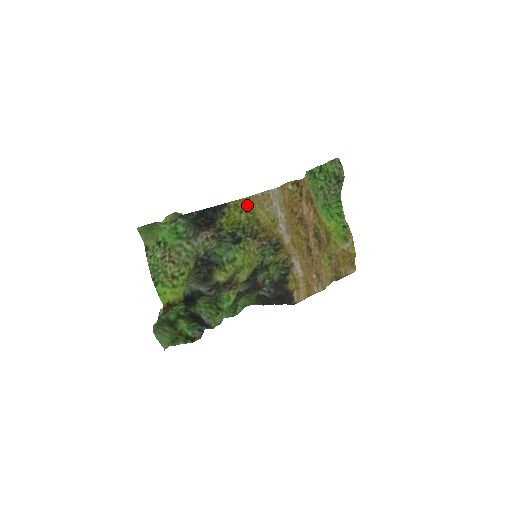
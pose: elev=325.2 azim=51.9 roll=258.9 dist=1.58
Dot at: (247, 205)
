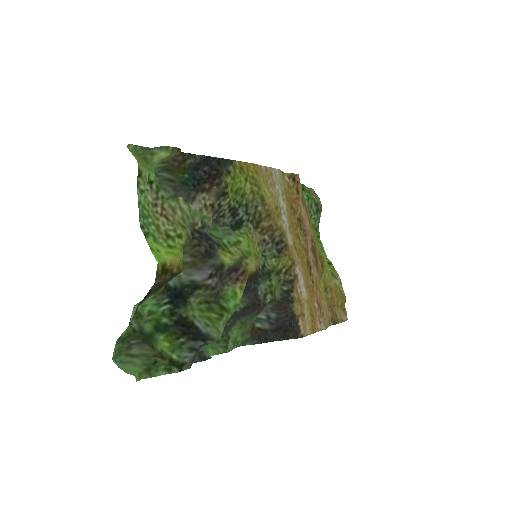
Dot at: (252, 174)
